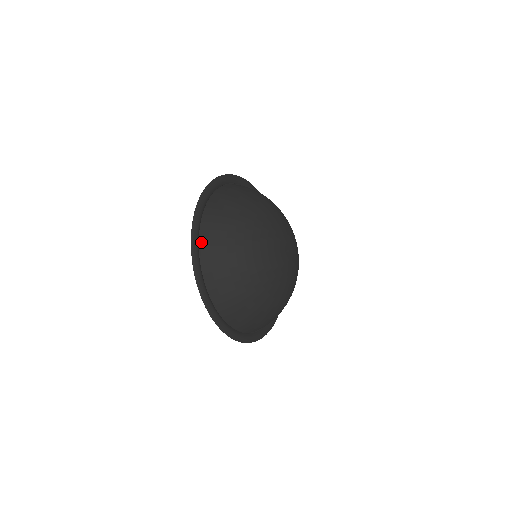
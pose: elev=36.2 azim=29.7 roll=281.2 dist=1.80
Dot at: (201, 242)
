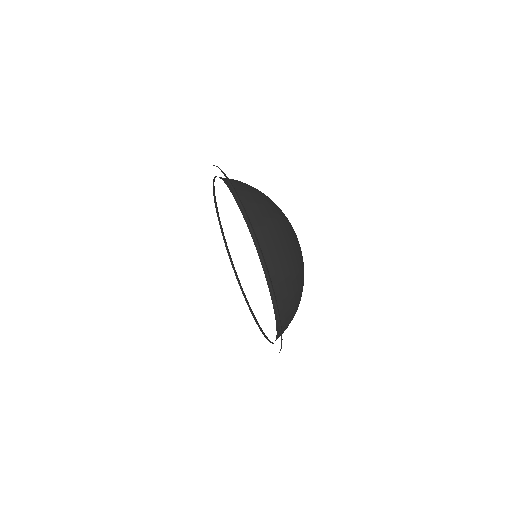
Dot at: occluded
